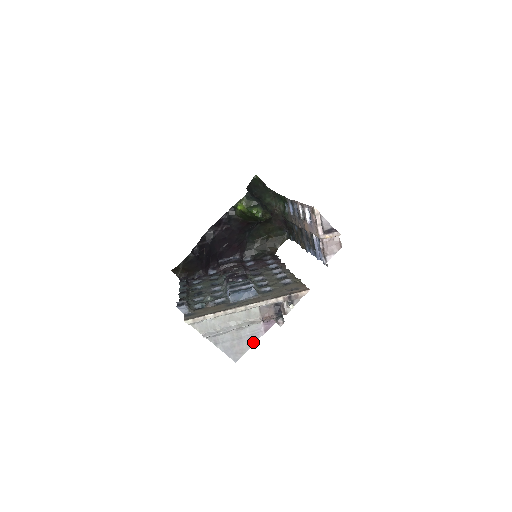
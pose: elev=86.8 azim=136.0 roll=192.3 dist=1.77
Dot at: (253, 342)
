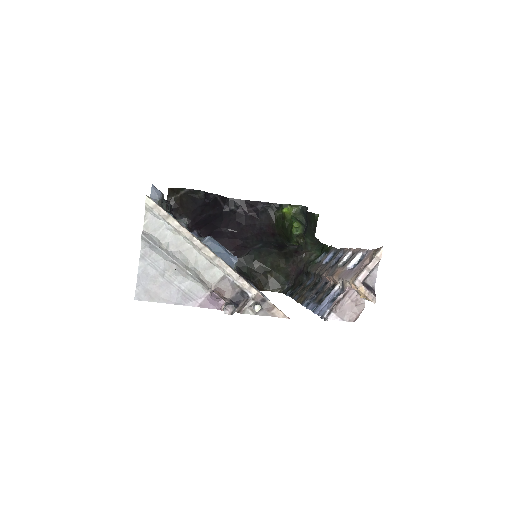
Dot at: (176, 301)
